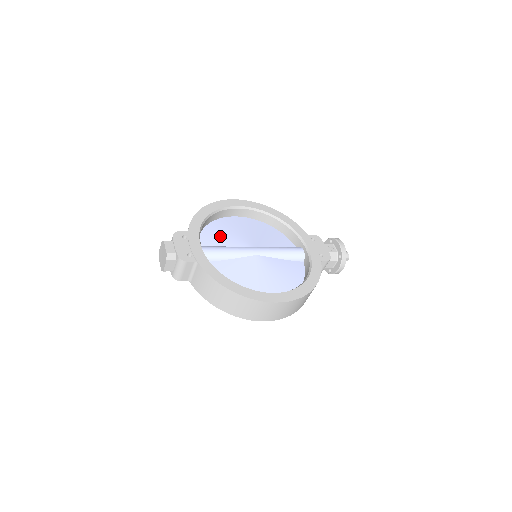
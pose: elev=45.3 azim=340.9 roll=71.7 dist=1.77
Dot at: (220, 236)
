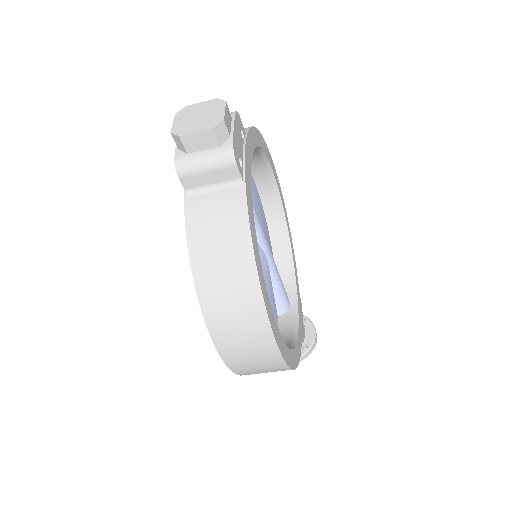
Dot at: occluded
